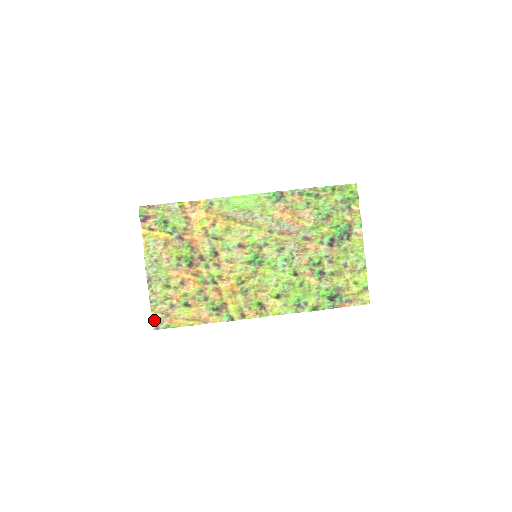
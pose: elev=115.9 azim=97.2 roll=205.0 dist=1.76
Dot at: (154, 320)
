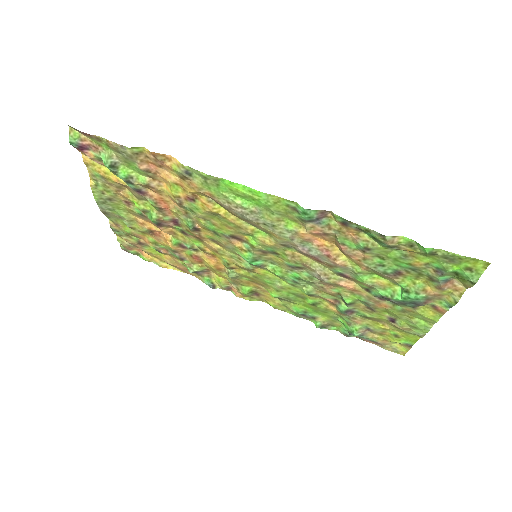
Dot at: (120, 244)
